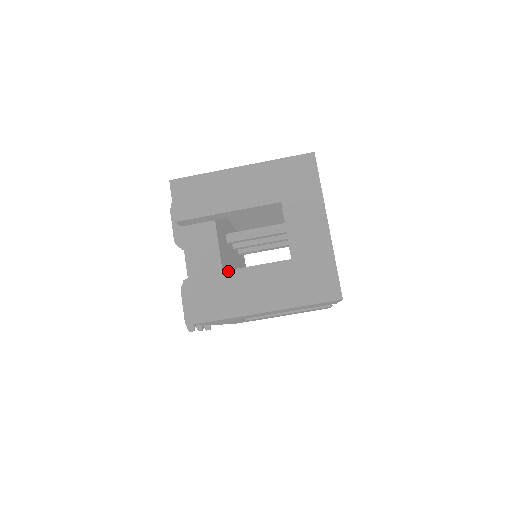
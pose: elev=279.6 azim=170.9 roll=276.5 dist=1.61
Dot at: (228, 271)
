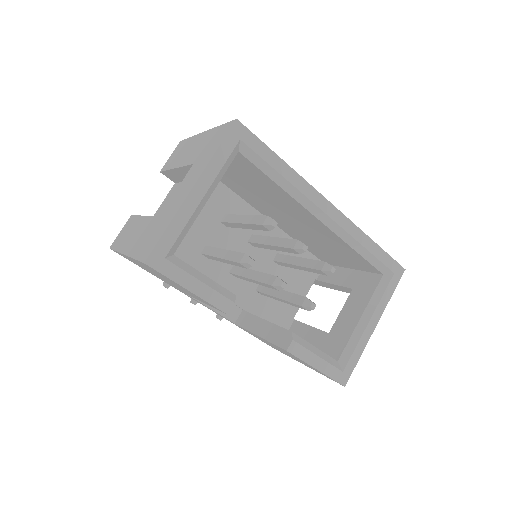
Dot at: (189, 238)
